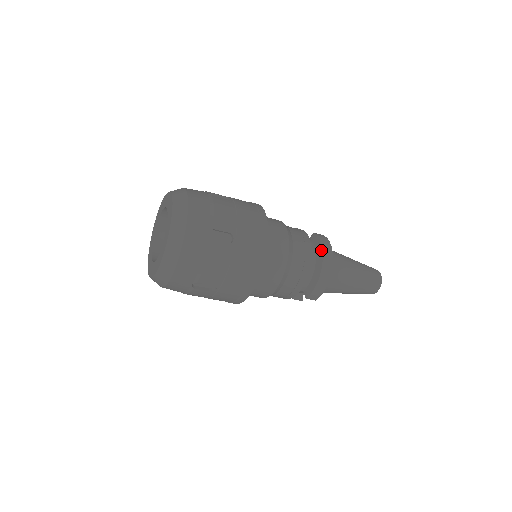
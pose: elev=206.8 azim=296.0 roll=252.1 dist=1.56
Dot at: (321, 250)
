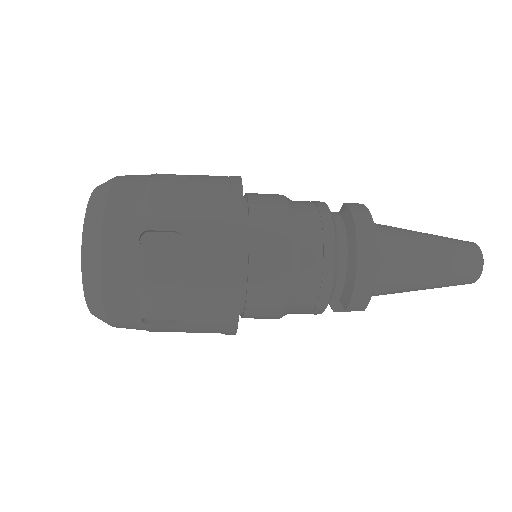
Dot at: (353, 229)
